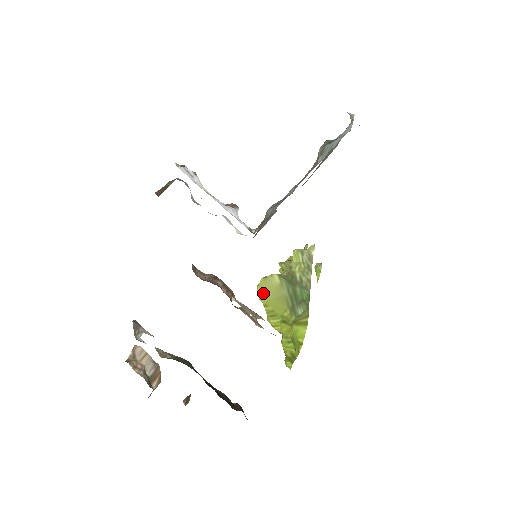
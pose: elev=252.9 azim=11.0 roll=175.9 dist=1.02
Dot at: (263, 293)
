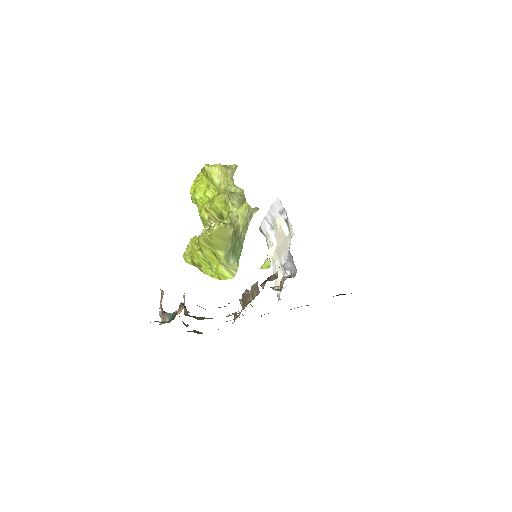
Dot at: (217, 233)
